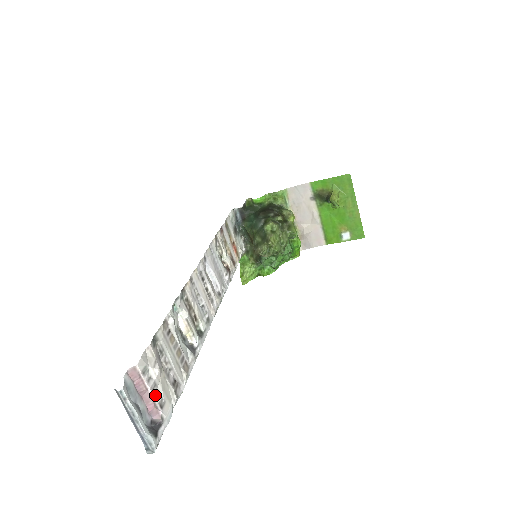
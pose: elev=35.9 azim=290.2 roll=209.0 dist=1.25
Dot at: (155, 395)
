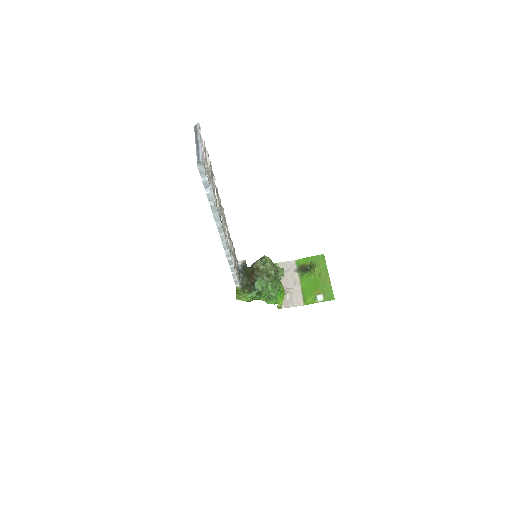
Dot at: (206, 162)
